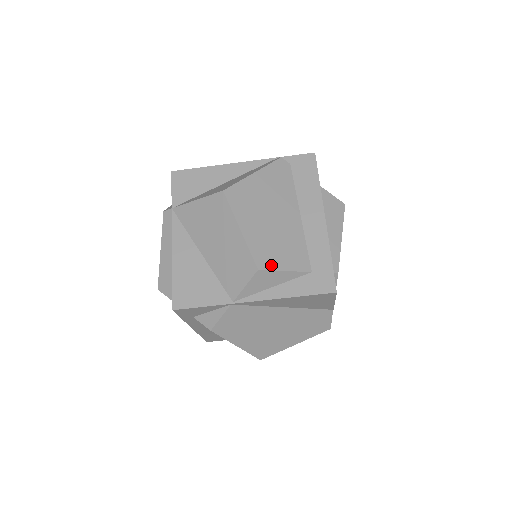
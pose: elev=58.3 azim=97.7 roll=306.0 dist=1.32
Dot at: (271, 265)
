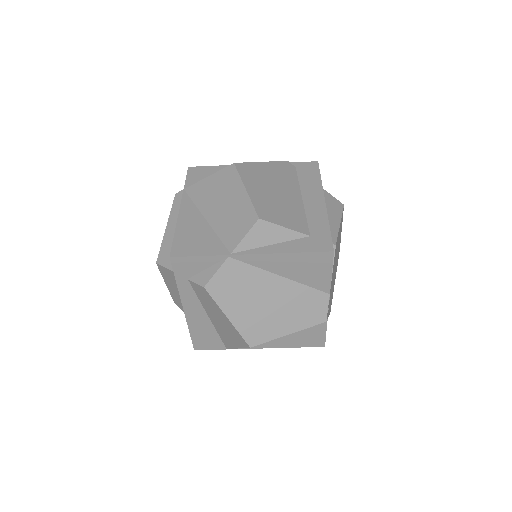
Dot at: (272, 219)
